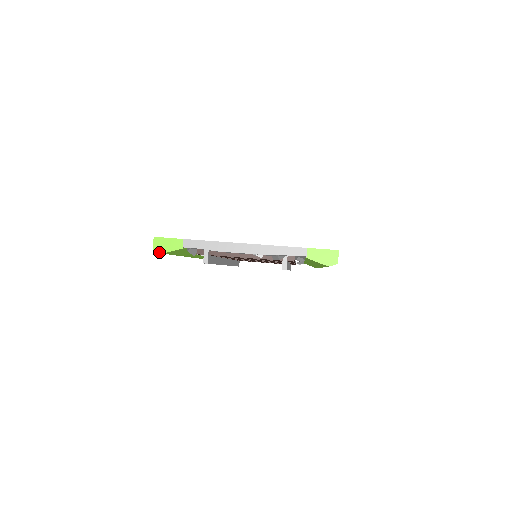
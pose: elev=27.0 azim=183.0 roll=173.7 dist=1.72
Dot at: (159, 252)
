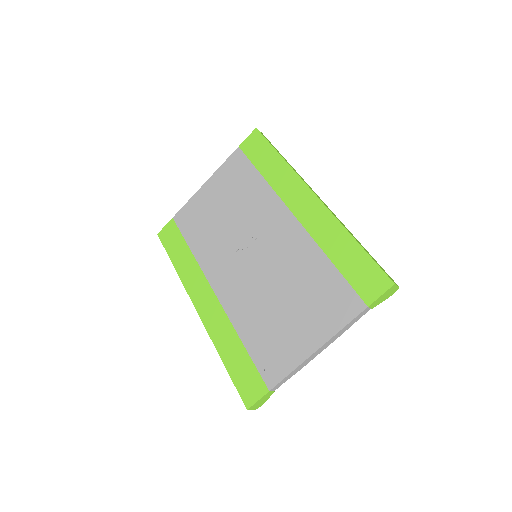
Dot at: (260, 406)
